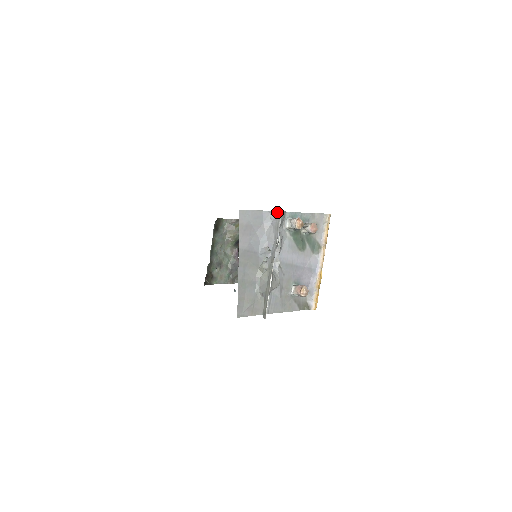
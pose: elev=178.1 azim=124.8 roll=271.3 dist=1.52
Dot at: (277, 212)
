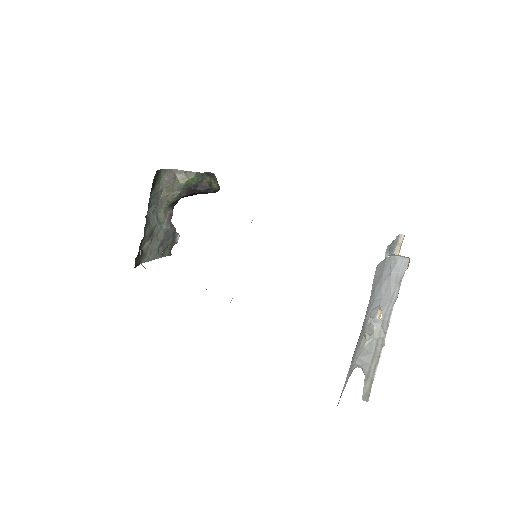
Dot at: (401, 259)
